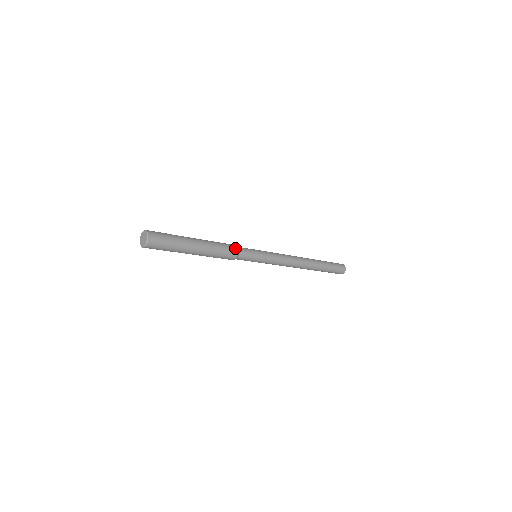
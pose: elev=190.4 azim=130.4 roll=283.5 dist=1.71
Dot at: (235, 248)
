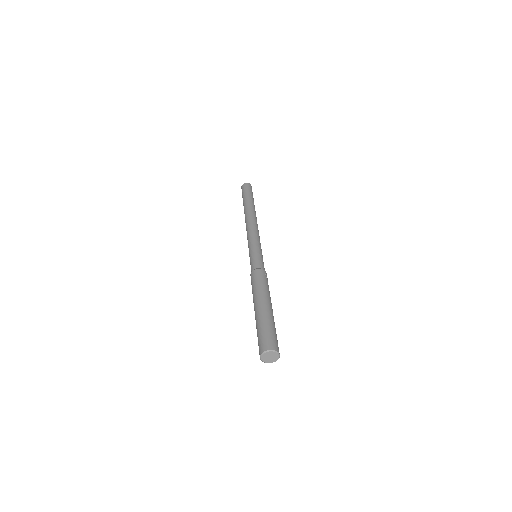
Dot at: (260, 271)
